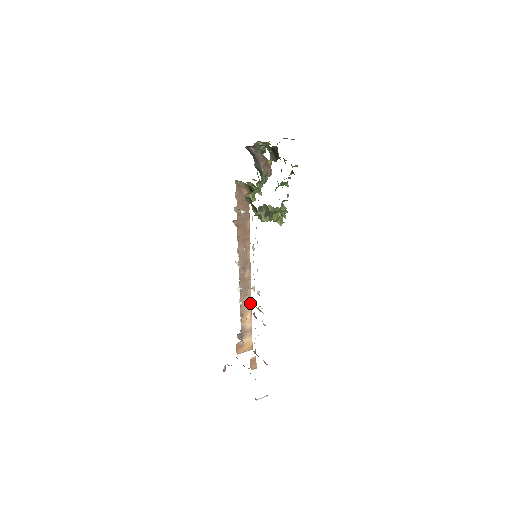
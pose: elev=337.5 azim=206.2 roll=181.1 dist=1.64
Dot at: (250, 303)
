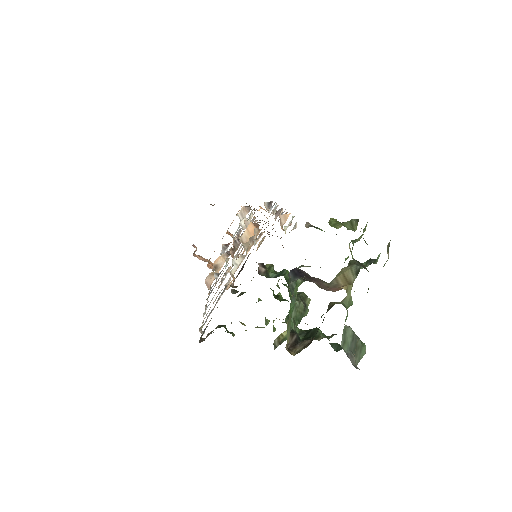
Dot at: occluded
